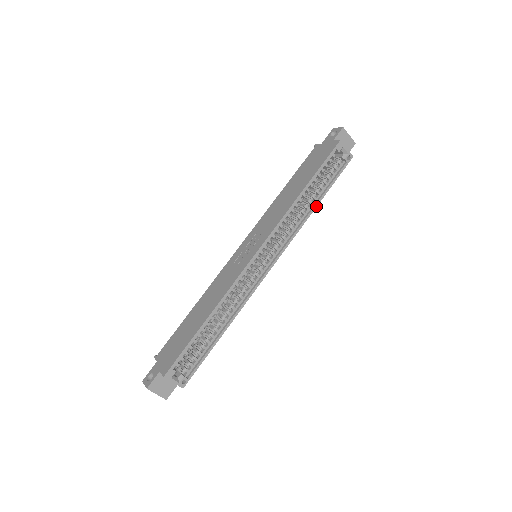
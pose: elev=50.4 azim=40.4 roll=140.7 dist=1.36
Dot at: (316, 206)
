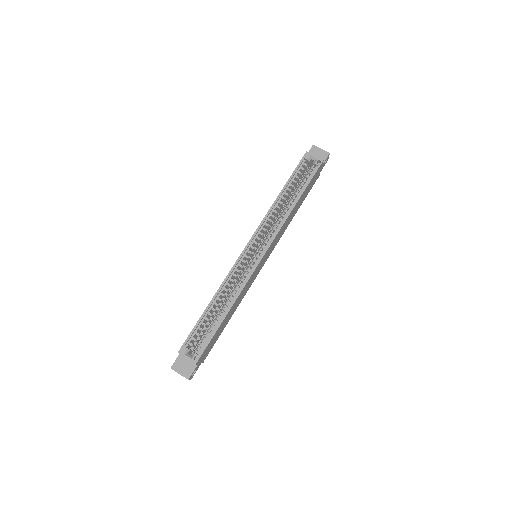
Dot at: (296, 203)
